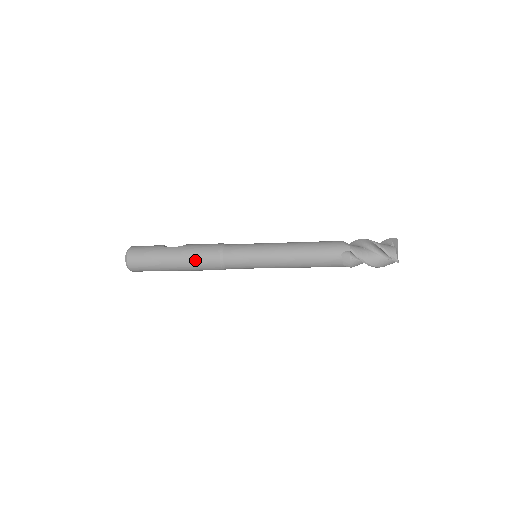
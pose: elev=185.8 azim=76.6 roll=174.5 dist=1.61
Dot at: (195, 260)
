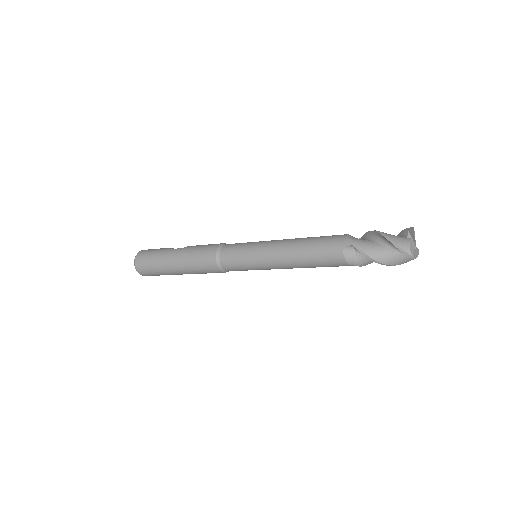
Dot at: (193, 262)
